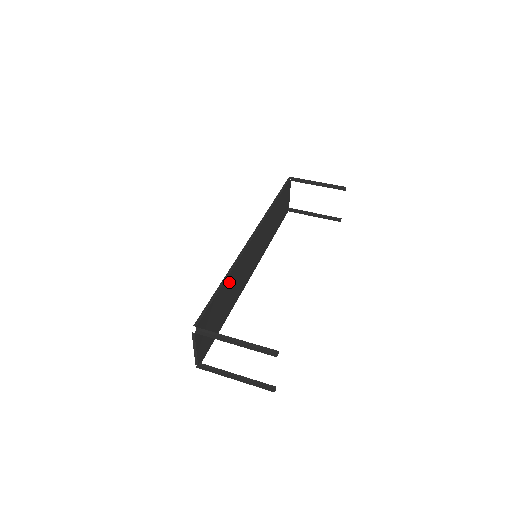
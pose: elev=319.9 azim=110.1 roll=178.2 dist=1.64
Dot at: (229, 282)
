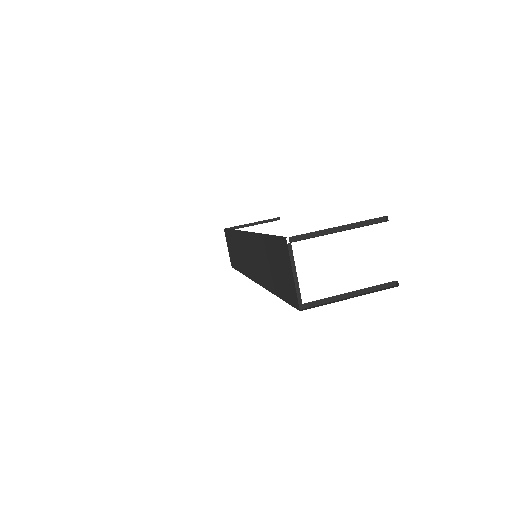
Dot at: occluded
